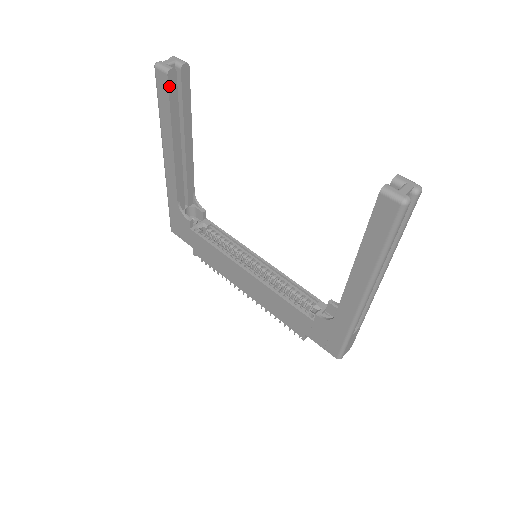
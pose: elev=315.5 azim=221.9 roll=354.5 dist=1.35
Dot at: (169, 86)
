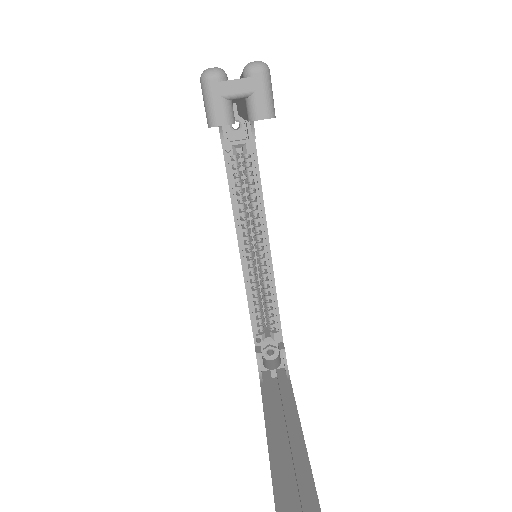
Dot at: occluded
